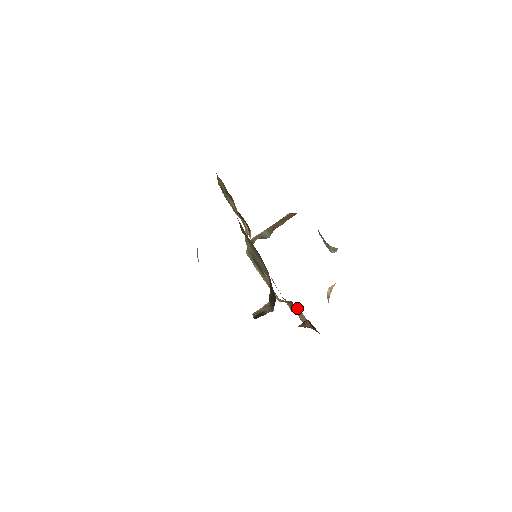
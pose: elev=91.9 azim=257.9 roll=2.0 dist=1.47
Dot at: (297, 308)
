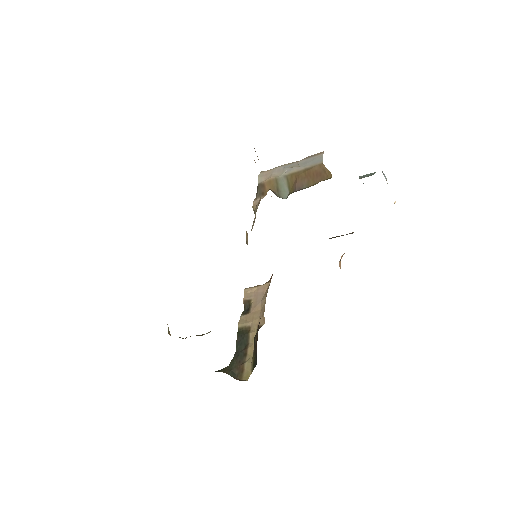
Dot at: occluded
